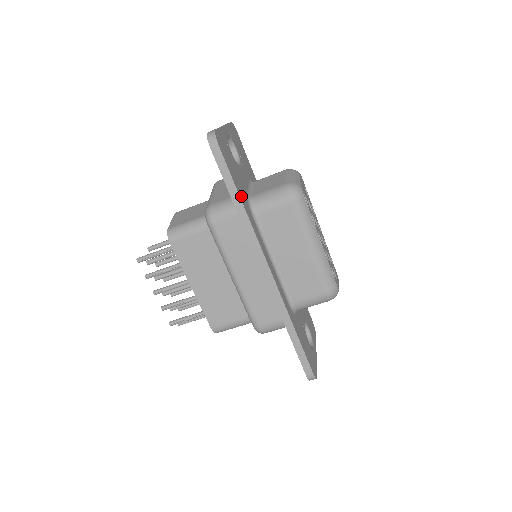
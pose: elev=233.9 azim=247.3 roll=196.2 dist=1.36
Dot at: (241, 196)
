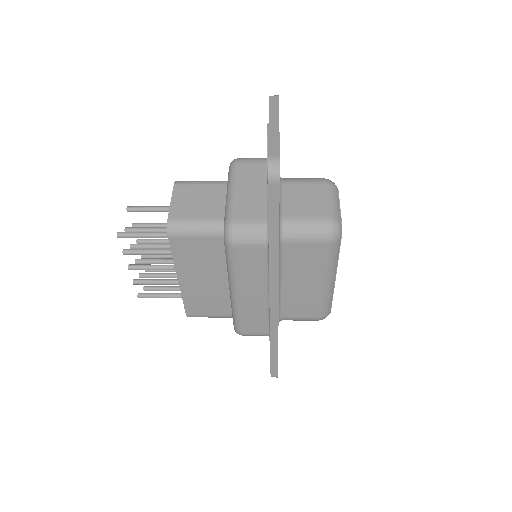
Dot at: occluded
